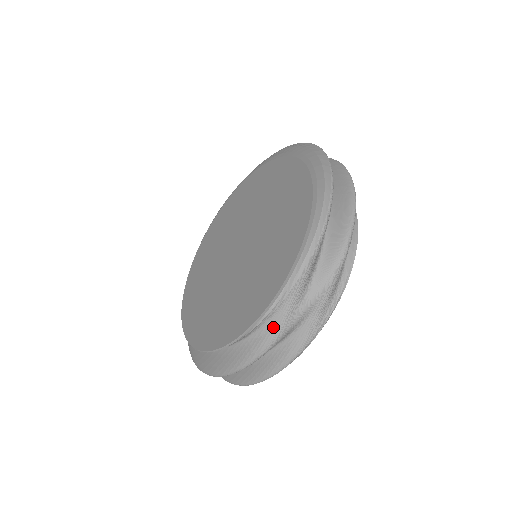
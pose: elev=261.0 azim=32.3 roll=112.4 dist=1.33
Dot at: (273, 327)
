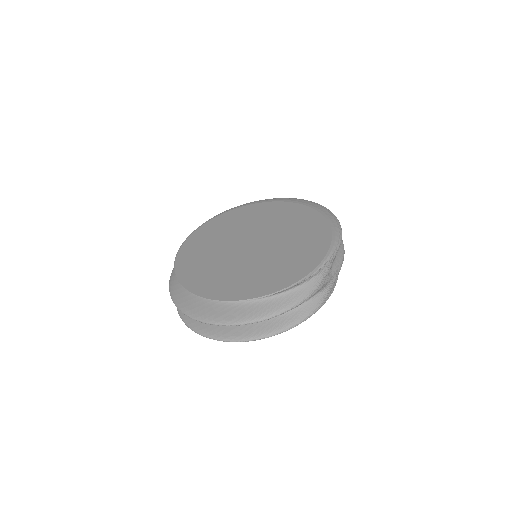
Dot at: (316, 282)
